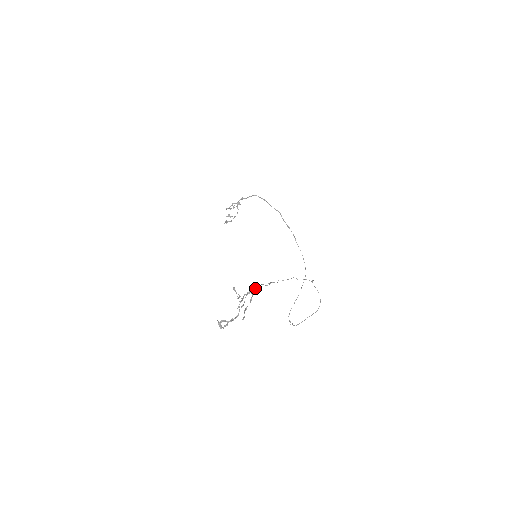
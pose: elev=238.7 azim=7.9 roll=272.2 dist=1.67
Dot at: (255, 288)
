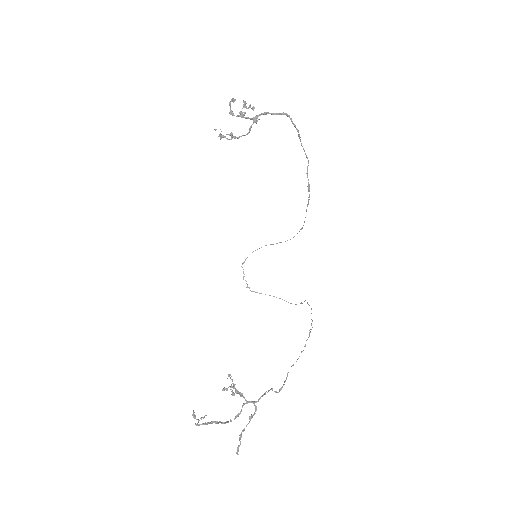
Dot at: (261, 396)
